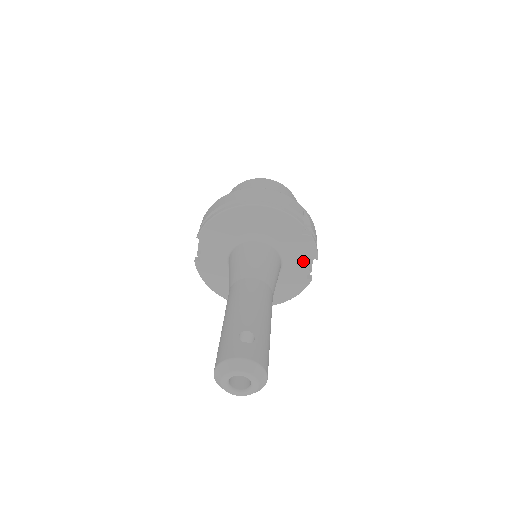
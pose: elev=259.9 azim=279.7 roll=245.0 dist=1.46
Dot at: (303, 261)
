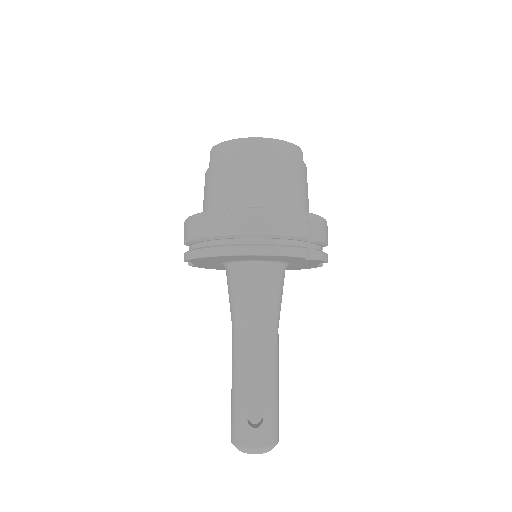
Dot at: (310, 264)
